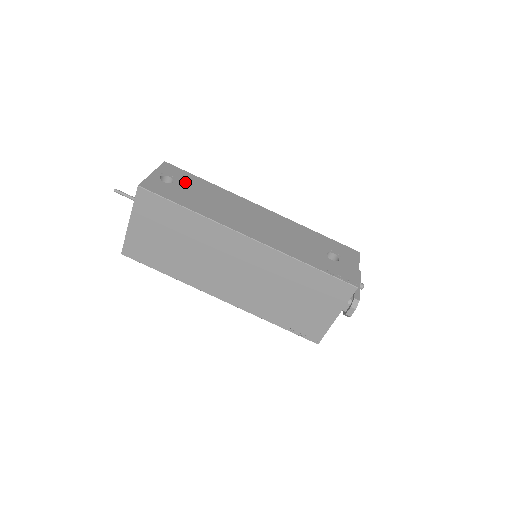
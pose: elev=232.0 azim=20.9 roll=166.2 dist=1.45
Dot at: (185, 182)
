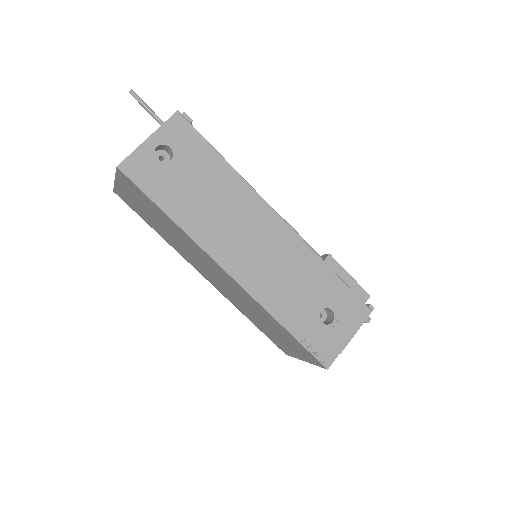
Dot at: (189, 160)
